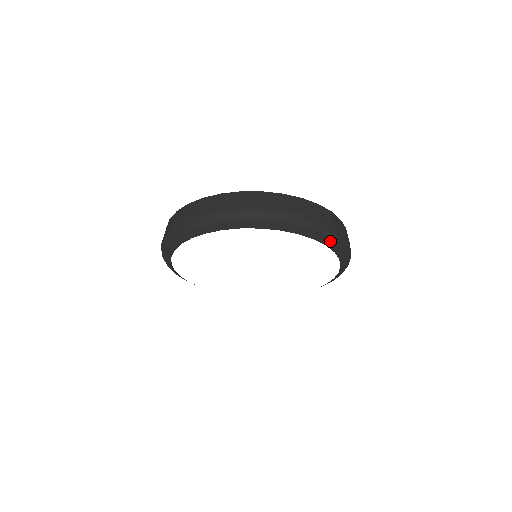
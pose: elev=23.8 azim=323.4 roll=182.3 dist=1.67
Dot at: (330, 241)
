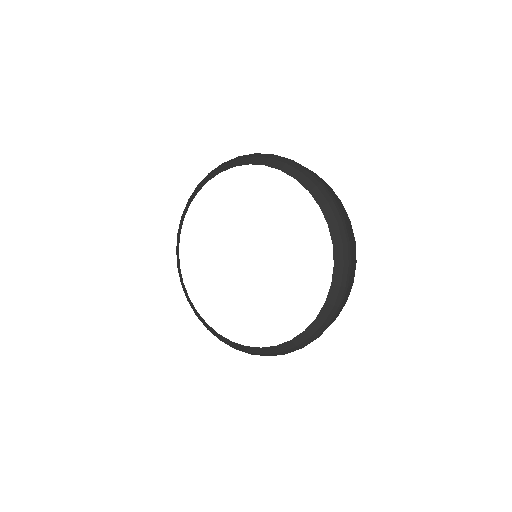
Dot at: (326, 205)
